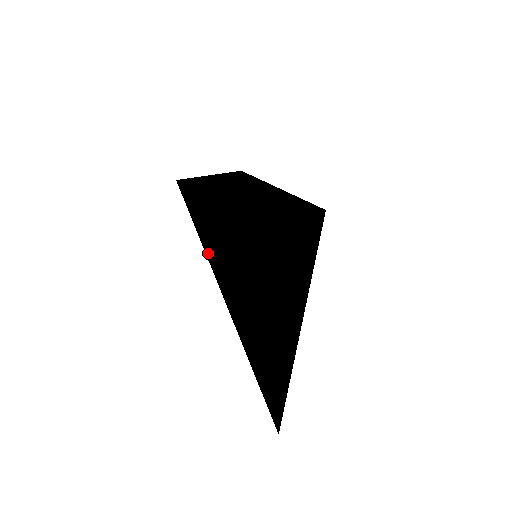
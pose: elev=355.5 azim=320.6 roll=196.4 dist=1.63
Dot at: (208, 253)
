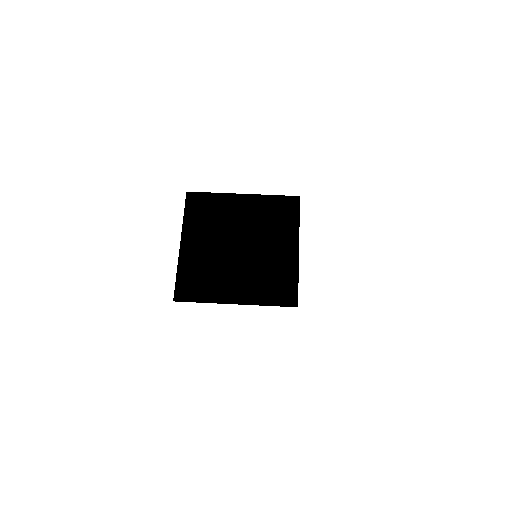
Dot at: occluded
